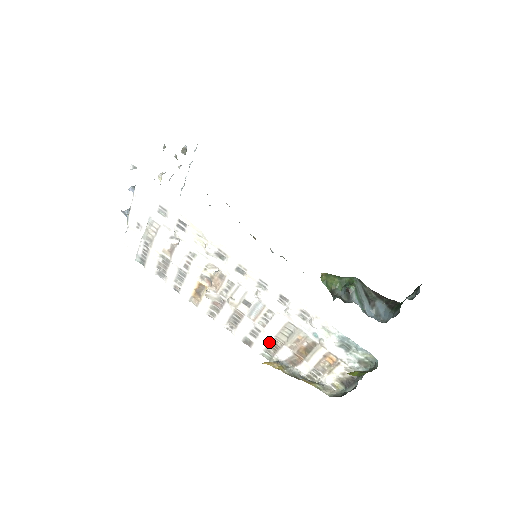
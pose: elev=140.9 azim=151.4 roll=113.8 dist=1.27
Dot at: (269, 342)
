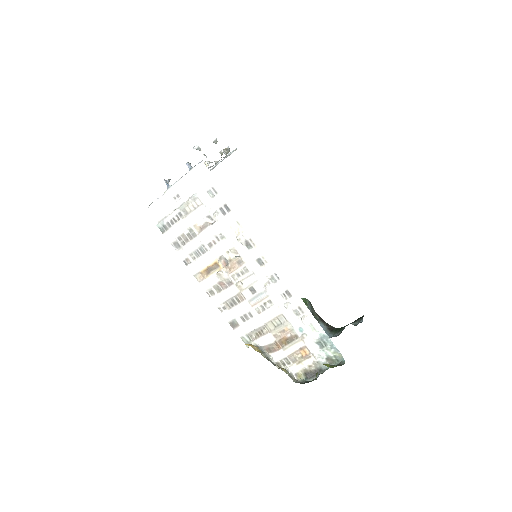
Dot at: (256, 327)
